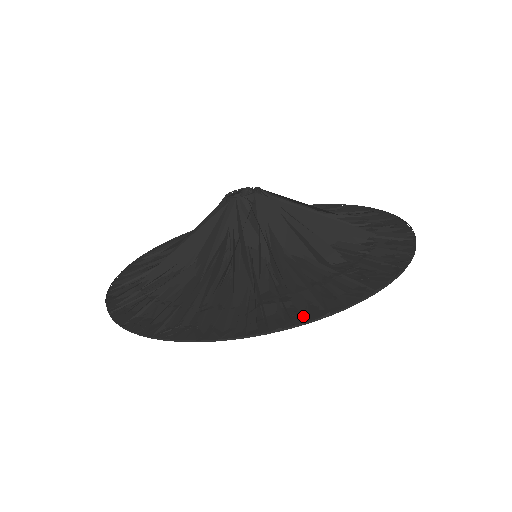
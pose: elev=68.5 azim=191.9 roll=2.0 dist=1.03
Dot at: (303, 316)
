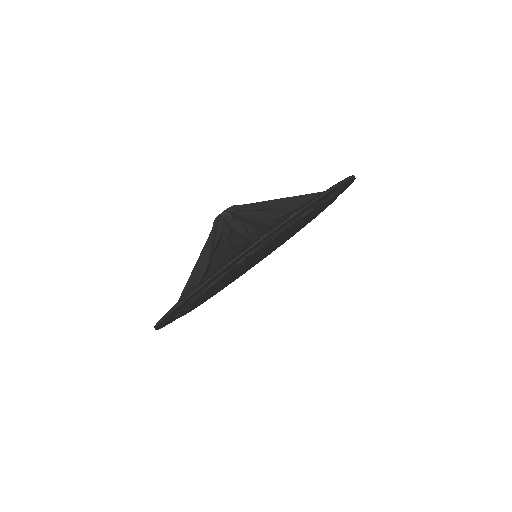
Dot at: (279, 225)
